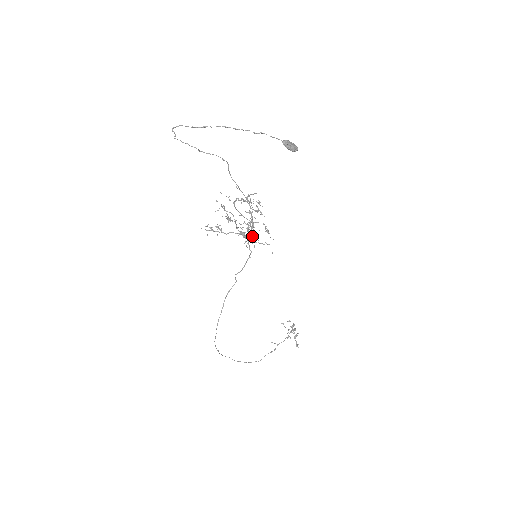
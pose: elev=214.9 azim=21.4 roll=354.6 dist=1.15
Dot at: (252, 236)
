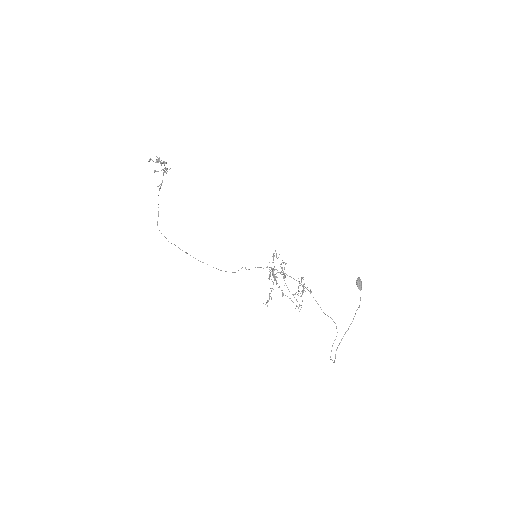
Dot at: occluded
